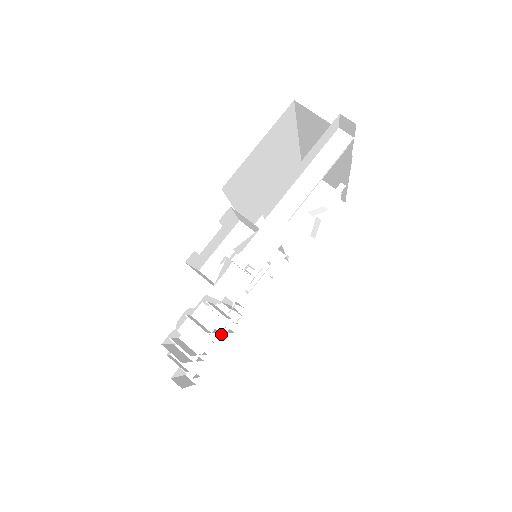
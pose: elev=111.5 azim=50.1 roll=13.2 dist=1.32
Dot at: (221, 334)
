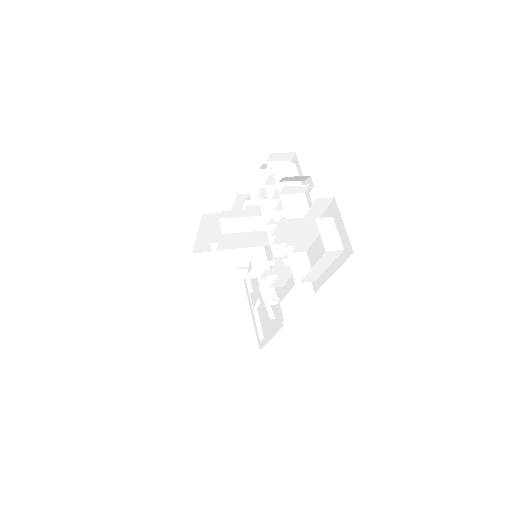
Dot at: occluded
